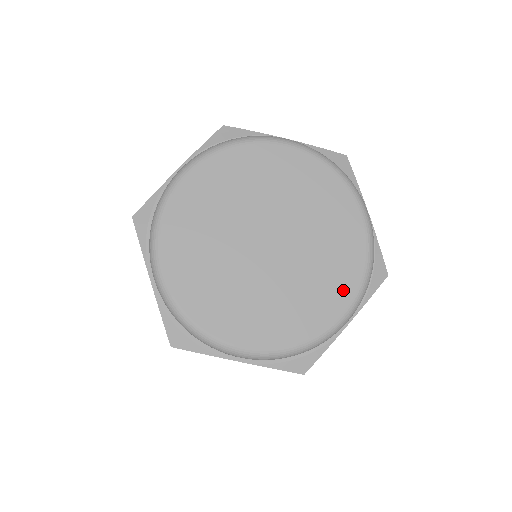
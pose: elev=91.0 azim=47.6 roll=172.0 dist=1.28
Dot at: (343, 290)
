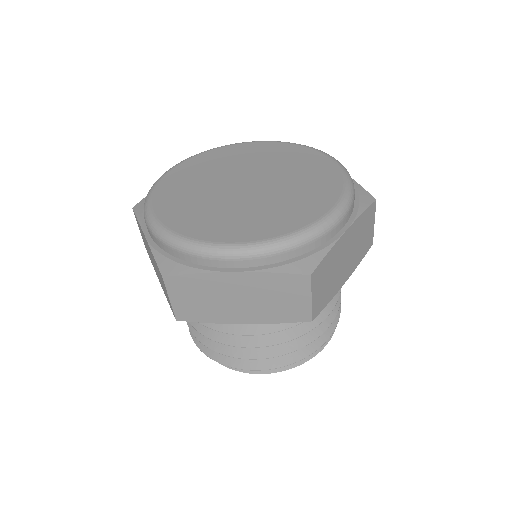
Dot at: (255, 232)
